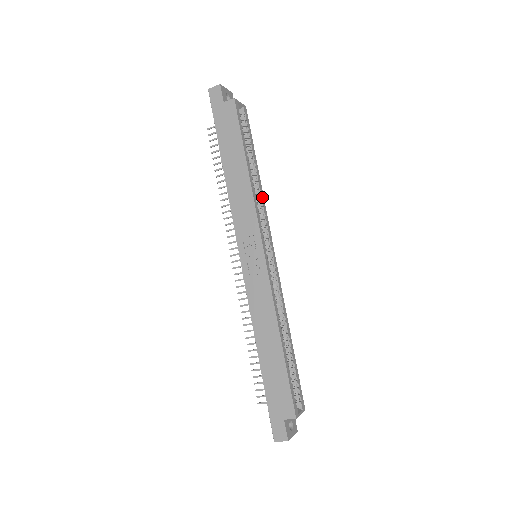
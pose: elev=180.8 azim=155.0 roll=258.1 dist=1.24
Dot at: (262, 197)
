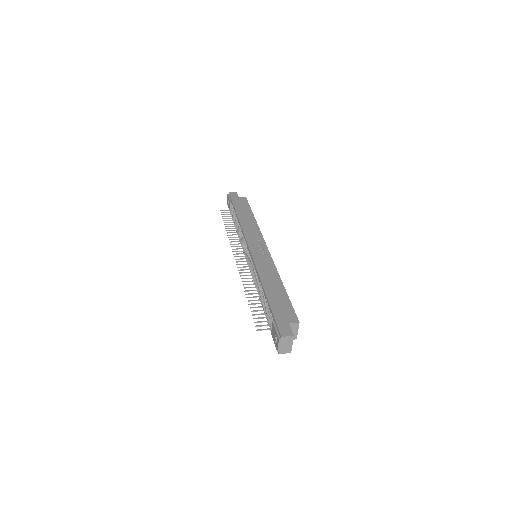
Dot at: occluded
